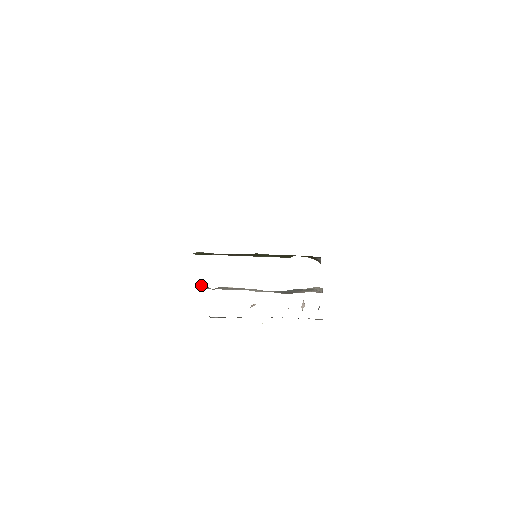
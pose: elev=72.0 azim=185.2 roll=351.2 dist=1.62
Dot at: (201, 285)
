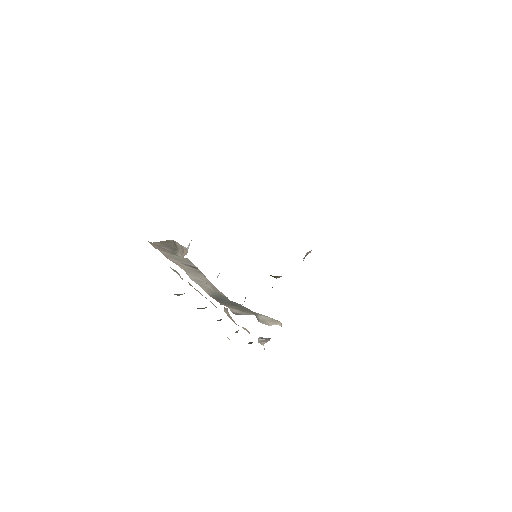
Dot at: (169, 241)
